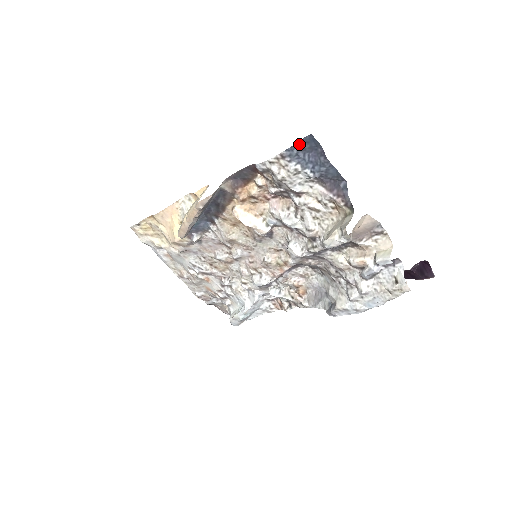
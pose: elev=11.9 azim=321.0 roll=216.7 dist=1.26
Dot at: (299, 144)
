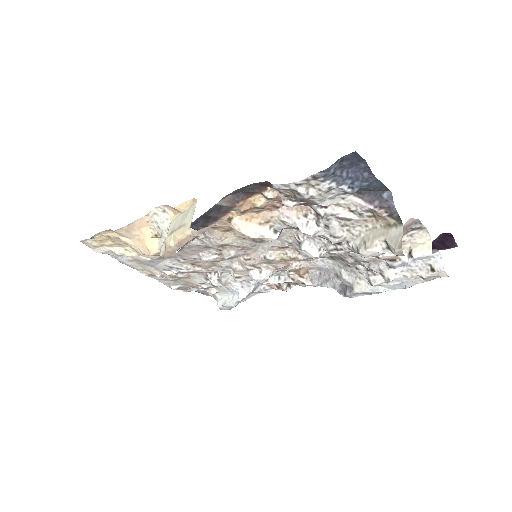
Dot at: (337, 162)
